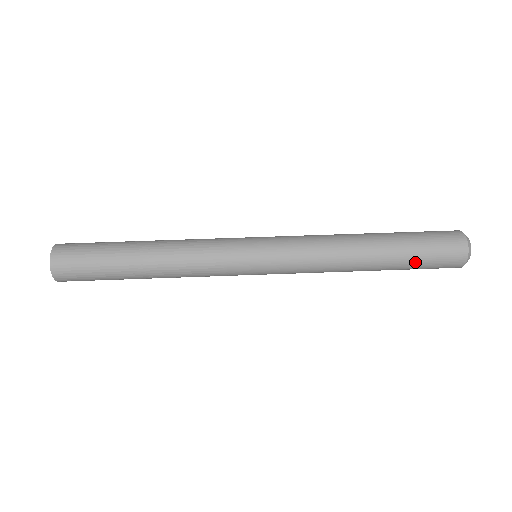
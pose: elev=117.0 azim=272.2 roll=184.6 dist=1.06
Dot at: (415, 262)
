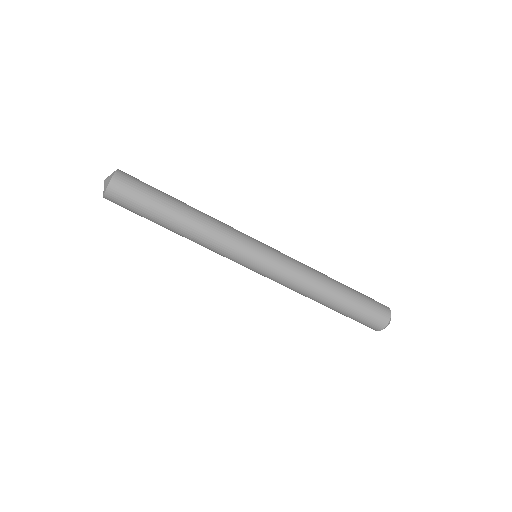
Dot at: occluded
